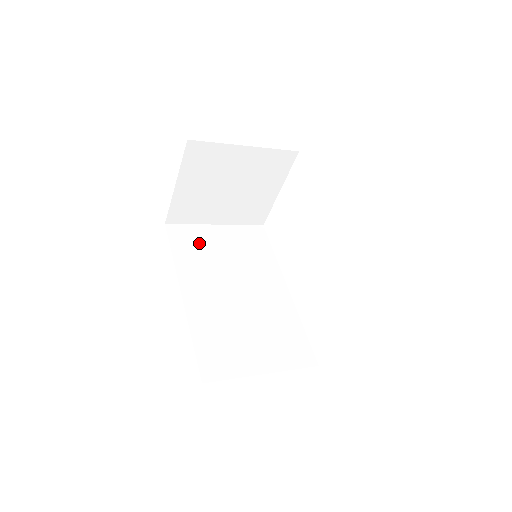
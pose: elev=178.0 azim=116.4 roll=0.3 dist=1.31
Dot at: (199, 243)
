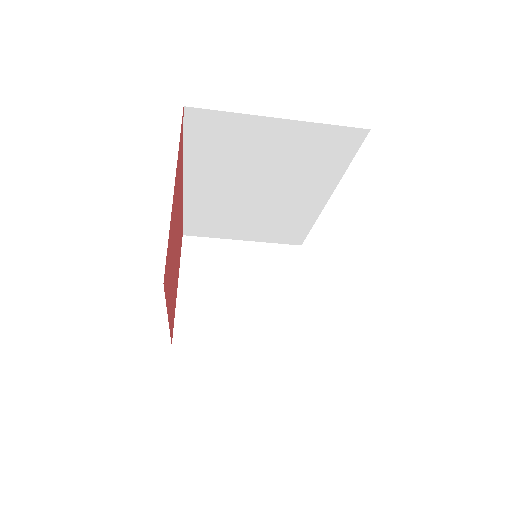
Dot at: occluded
